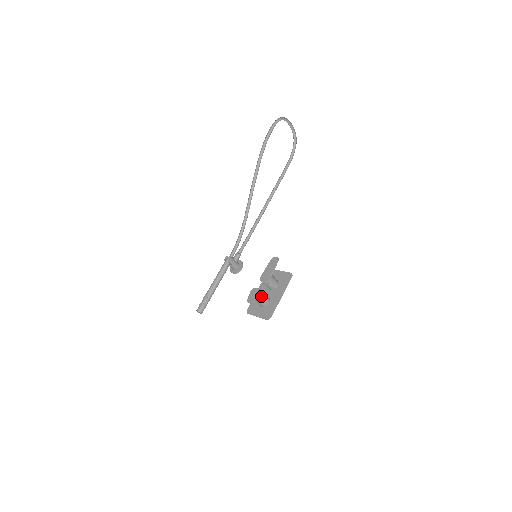
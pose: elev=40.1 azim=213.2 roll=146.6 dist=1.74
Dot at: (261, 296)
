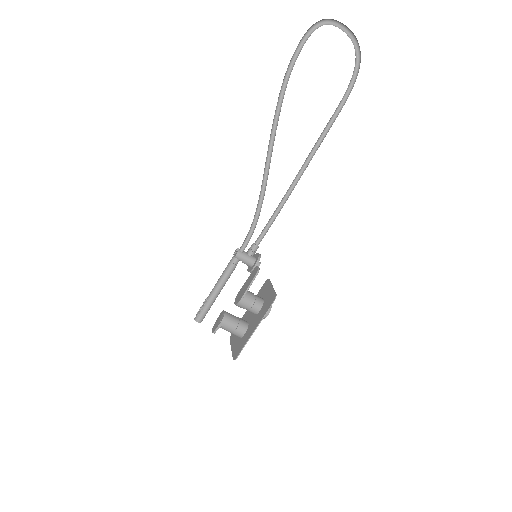
Dot at: (227, 325)
